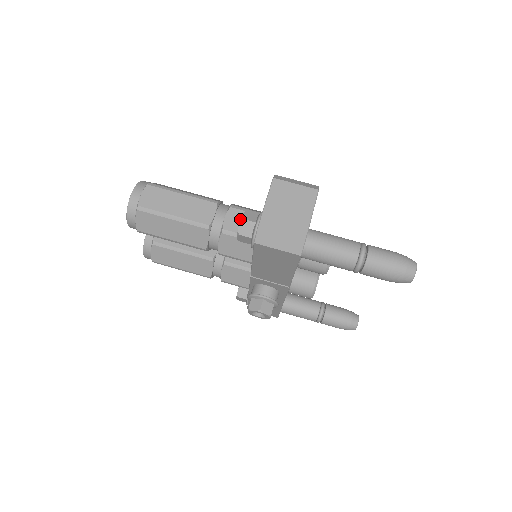
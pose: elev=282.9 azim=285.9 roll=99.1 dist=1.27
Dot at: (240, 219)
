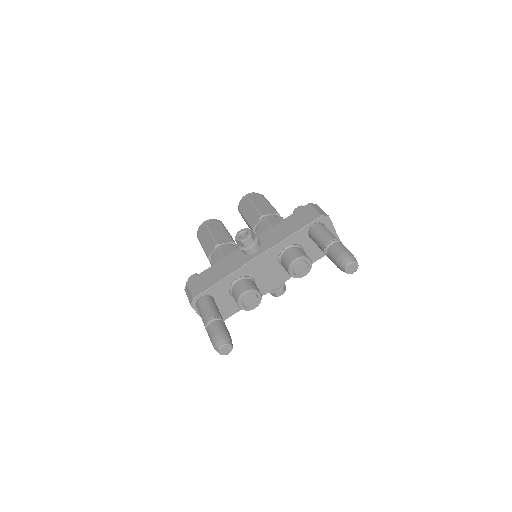
Dot at: occluded
